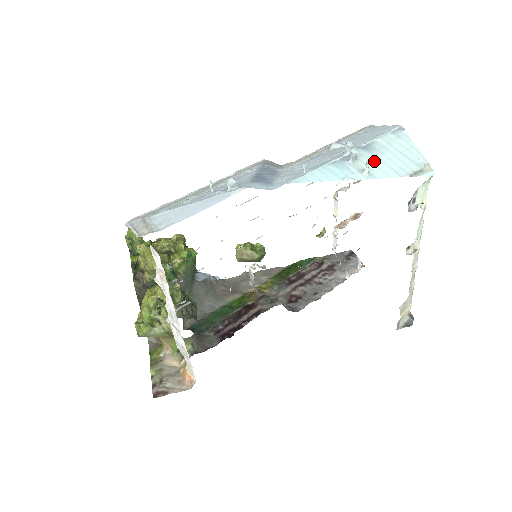
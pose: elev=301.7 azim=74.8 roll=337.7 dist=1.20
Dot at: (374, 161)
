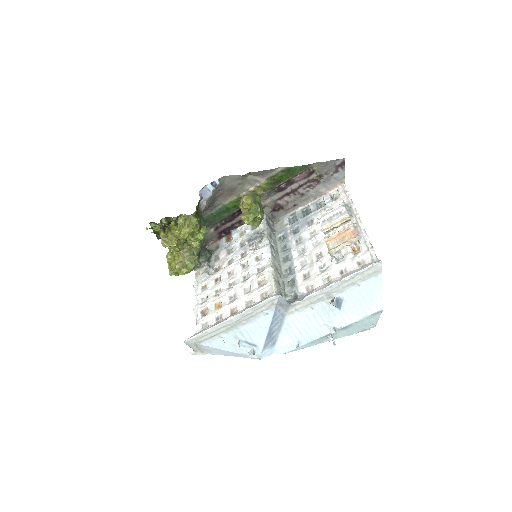
Dot at: (343, 333)
